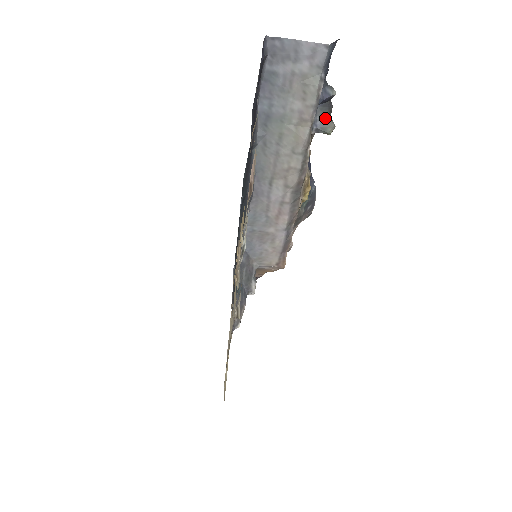
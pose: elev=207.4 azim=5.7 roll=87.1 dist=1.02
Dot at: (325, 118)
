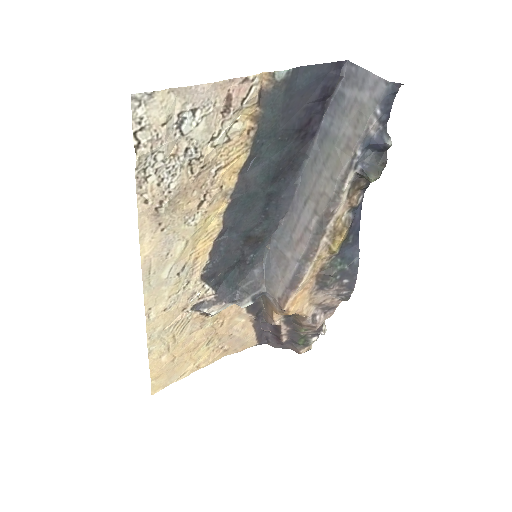
Dot at: (375, 166)
